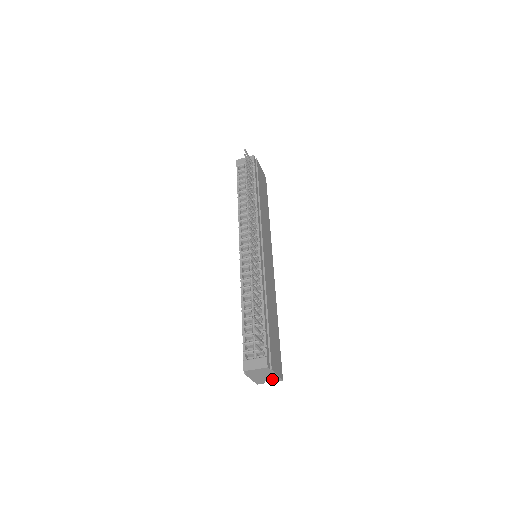
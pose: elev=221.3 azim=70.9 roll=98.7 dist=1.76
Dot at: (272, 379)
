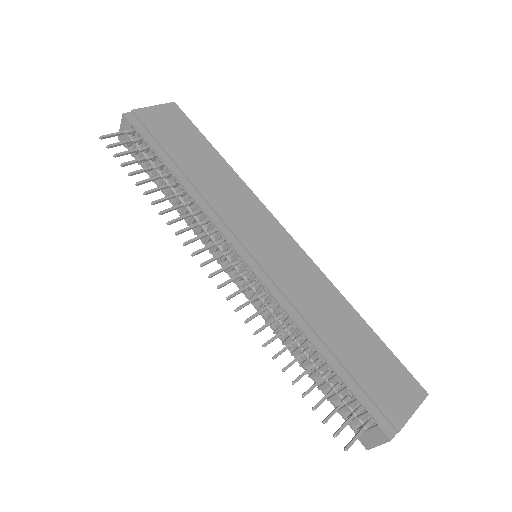
Dot at: occluded
